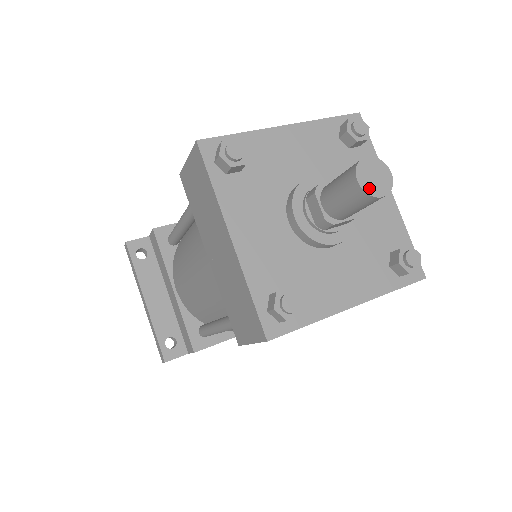
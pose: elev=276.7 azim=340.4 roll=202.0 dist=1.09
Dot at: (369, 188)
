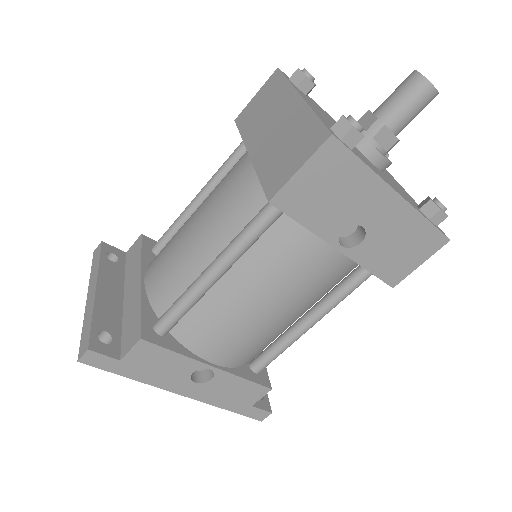
Dot at: (425, 78)
